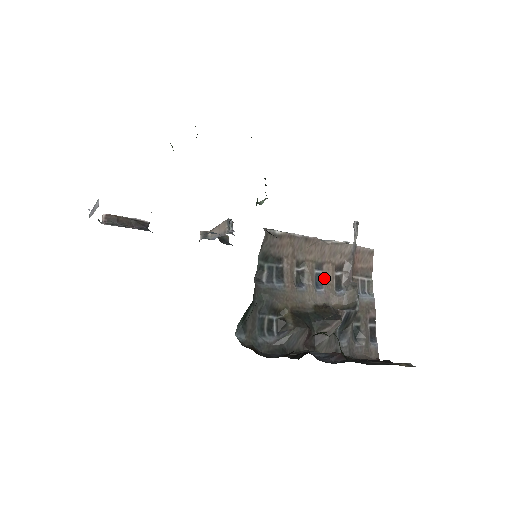
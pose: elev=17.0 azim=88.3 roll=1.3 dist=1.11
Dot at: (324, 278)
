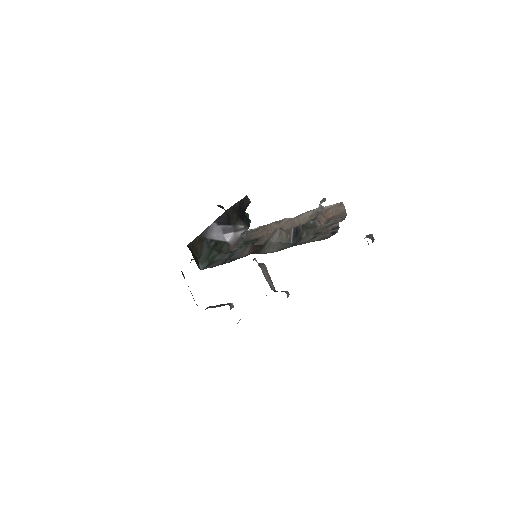
Dot at: occluded
